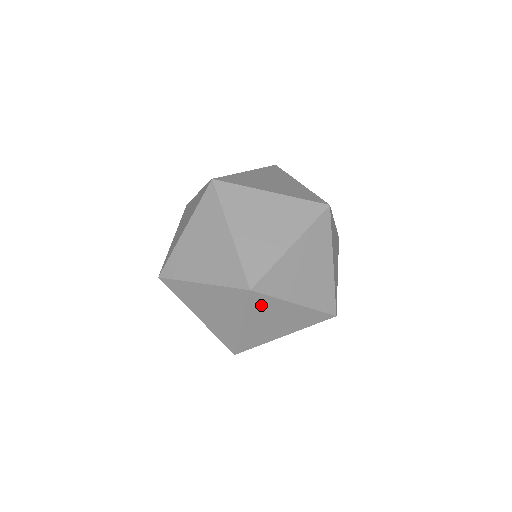
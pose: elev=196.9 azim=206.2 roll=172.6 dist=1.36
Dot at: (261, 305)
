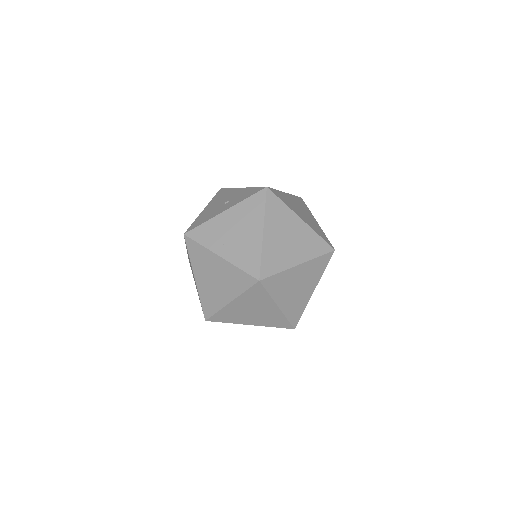
Dot at: occluded
